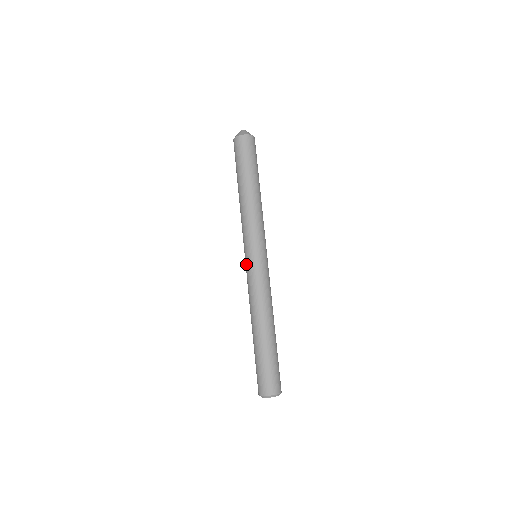
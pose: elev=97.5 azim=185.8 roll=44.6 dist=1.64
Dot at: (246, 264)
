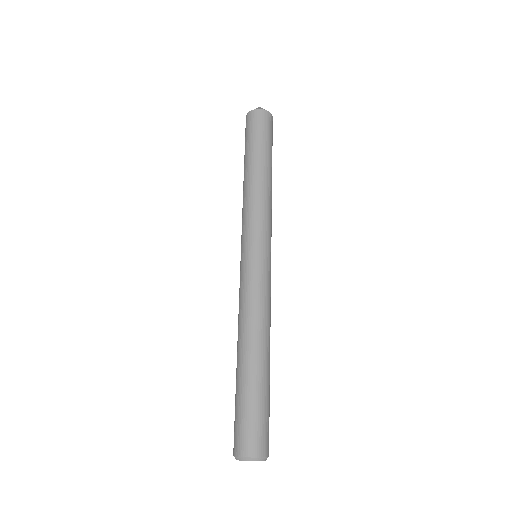
Dot at: (240, 264)
